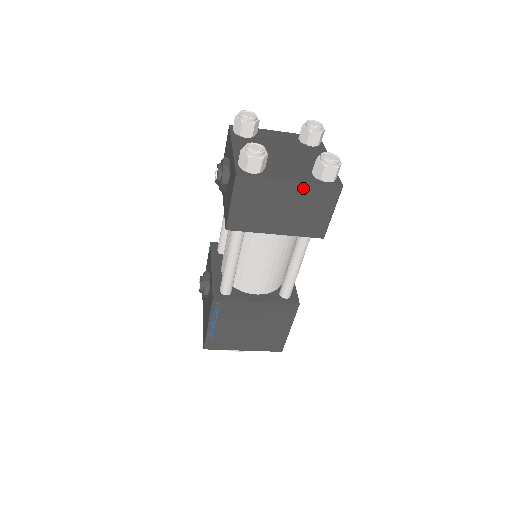
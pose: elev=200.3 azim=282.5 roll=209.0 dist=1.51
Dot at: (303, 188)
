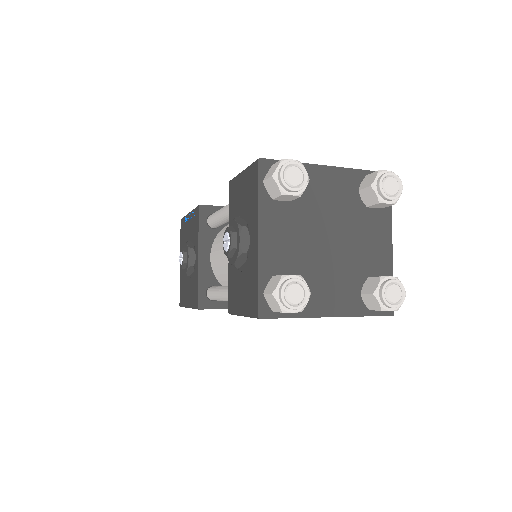
Dot at: occluded
